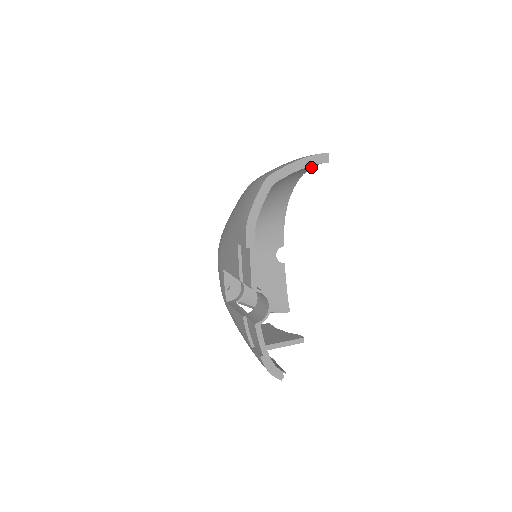
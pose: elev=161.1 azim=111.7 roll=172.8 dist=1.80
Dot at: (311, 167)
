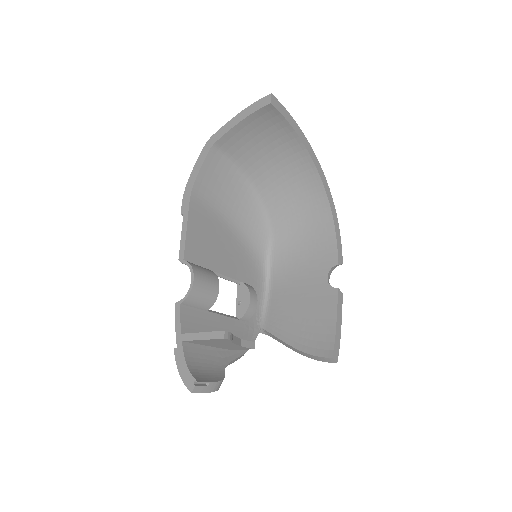
Dot at: (293, 130)
